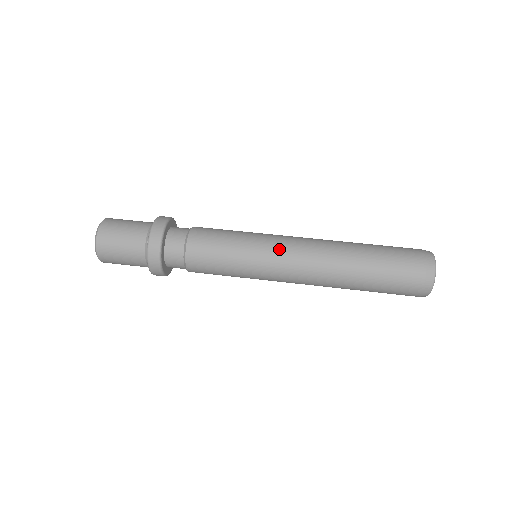
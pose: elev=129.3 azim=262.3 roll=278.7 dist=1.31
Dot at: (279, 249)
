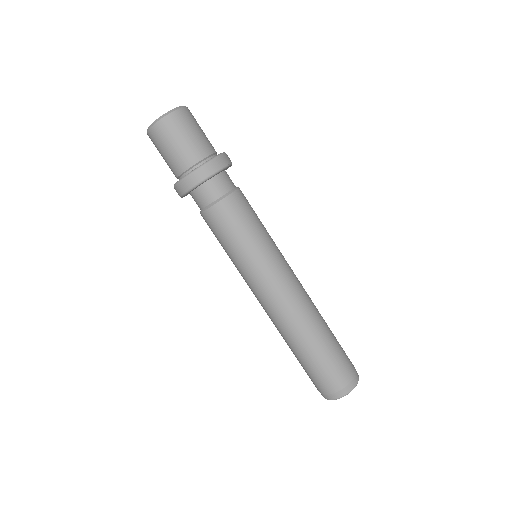
Dot at: (279, 273)
